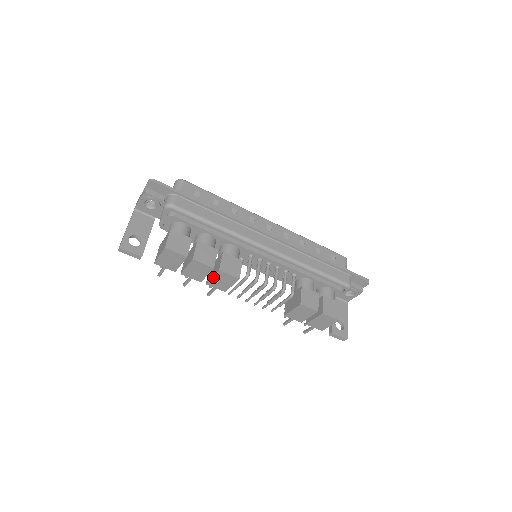
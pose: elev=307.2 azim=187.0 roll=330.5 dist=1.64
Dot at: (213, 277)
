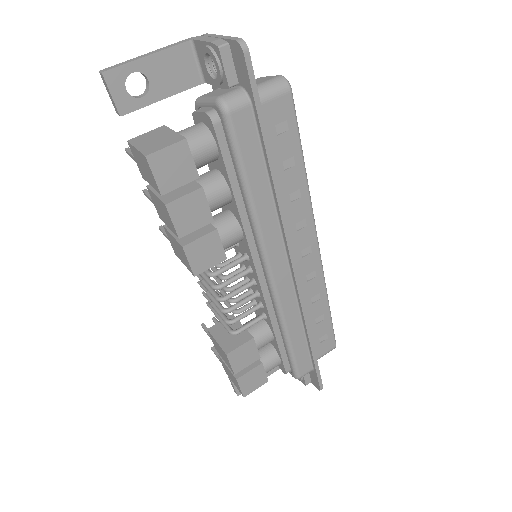
Dot at: (173, 237)
